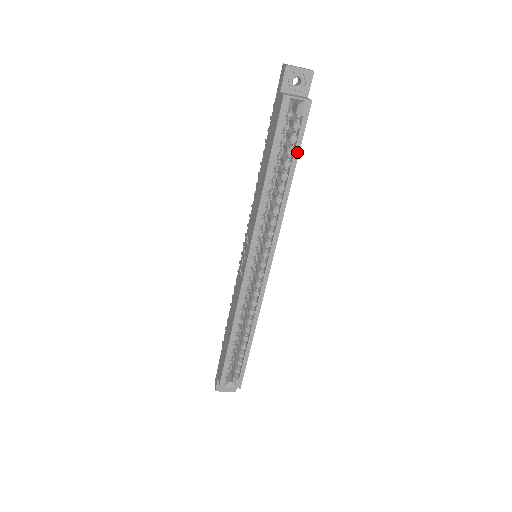
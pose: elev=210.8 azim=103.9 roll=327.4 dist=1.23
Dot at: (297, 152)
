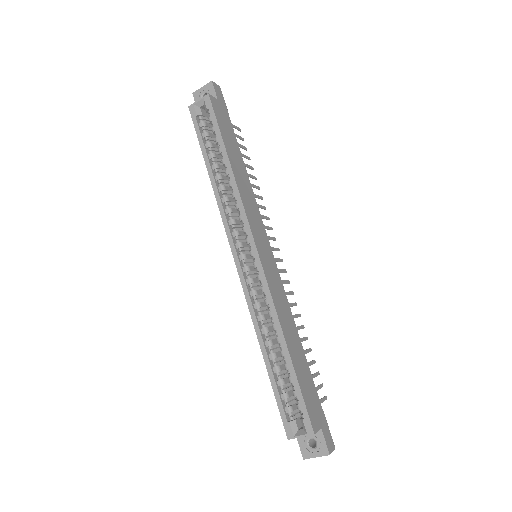
Dot at: (219, 136)
